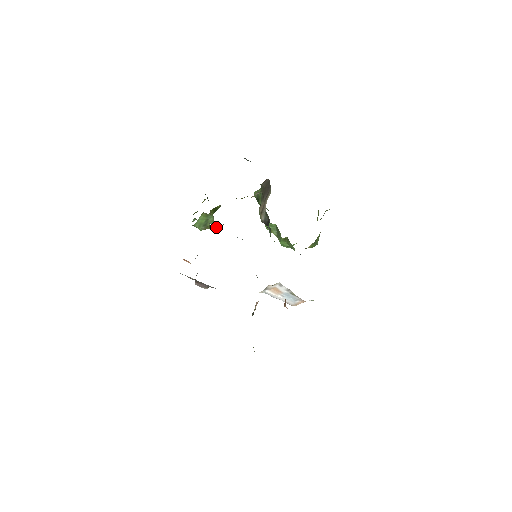
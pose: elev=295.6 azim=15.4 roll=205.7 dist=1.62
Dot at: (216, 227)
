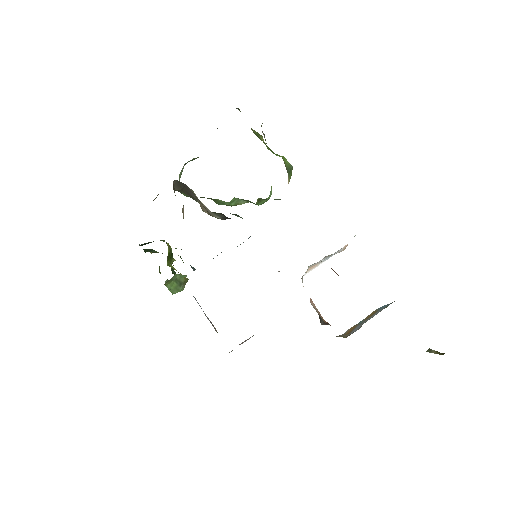
Dot at: occluded
